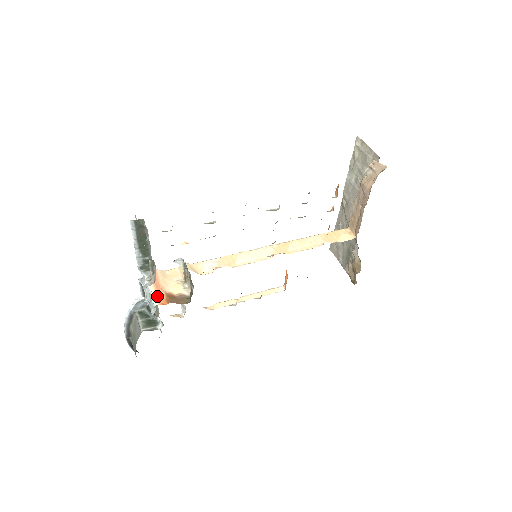
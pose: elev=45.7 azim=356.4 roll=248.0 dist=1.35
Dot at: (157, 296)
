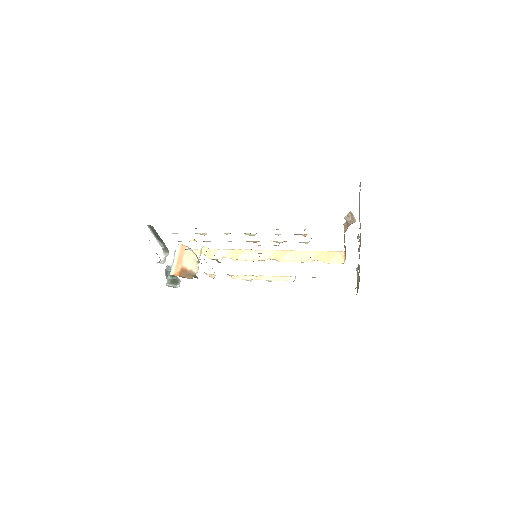
Dot at: (175, 268)
